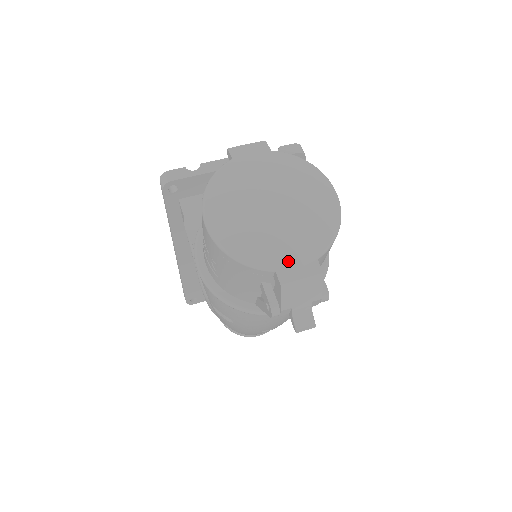
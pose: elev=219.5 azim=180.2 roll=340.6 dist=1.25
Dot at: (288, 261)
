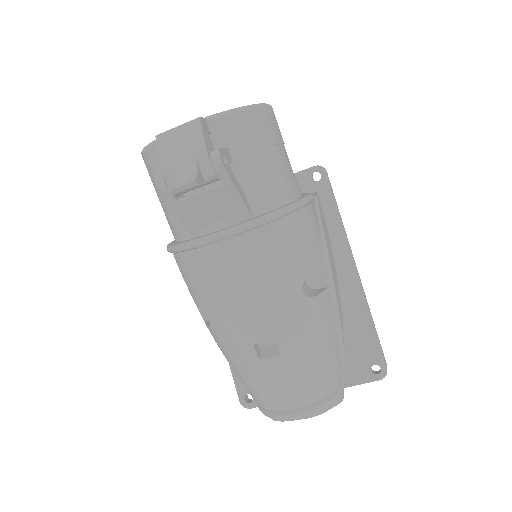
Dot at: occluded
